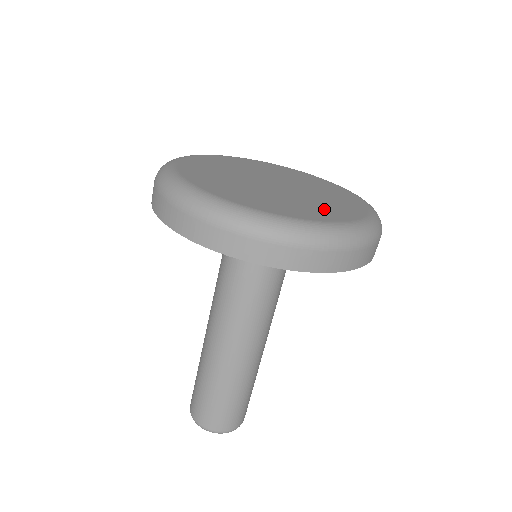
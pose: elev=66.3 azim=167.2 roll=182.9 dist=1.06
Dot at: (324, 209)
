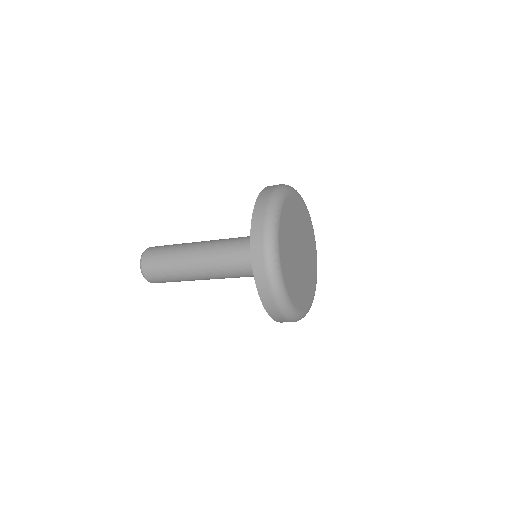
Dot at: (310, 283)
